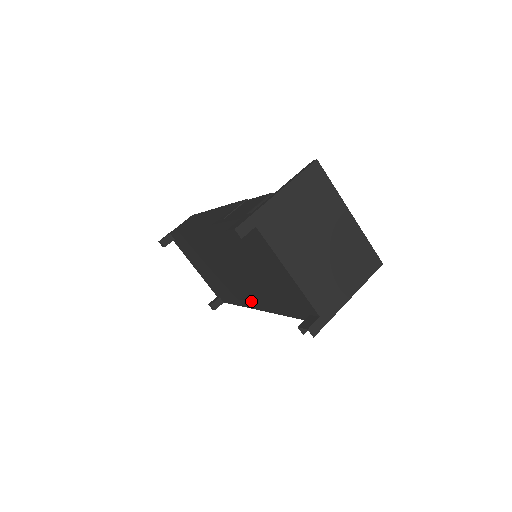
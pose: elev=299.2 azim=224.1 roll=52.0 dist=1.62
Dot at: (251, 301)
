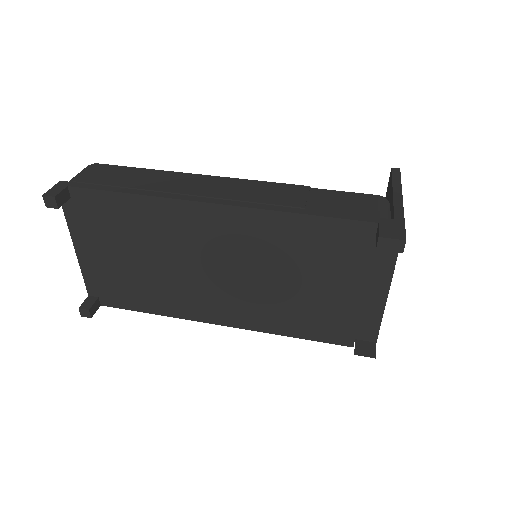
Dot at: (212, 312)
